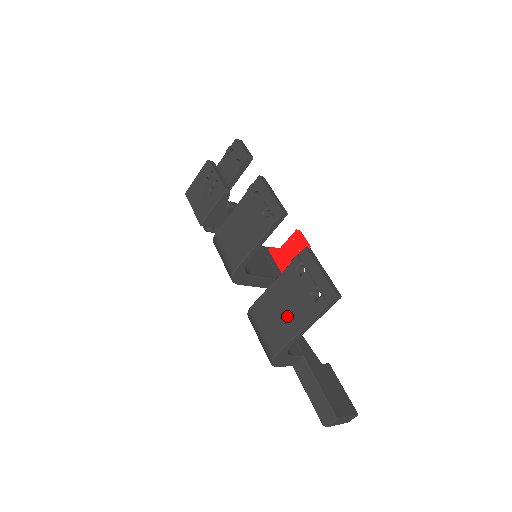
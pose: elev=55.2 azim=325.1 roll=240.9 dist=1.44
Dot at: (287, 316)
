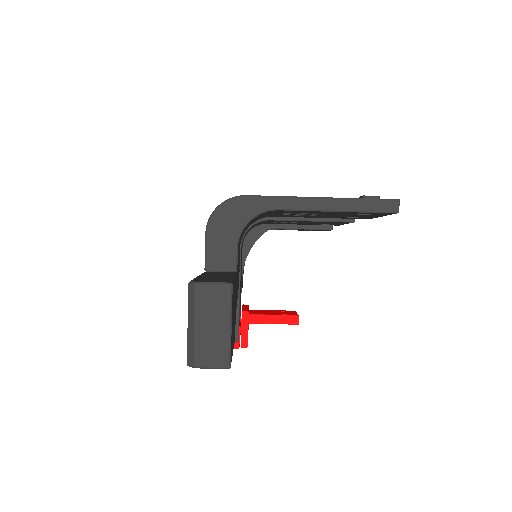
Dot at: occluded
